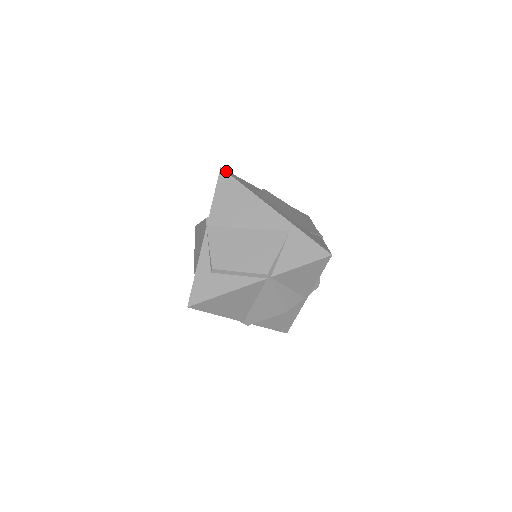
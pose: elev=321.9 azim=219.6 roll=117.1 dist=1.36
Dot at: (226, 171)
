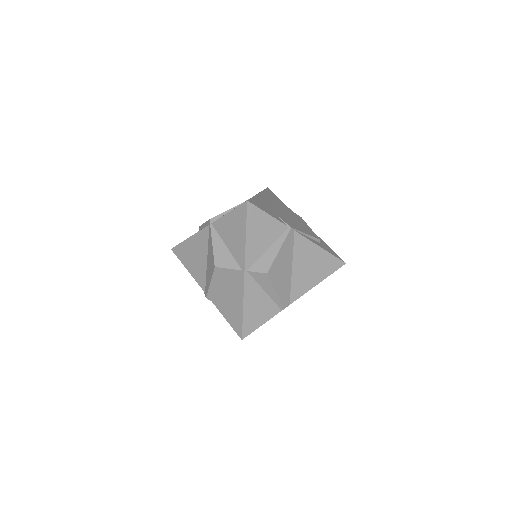
Dot at: (268, 188)
